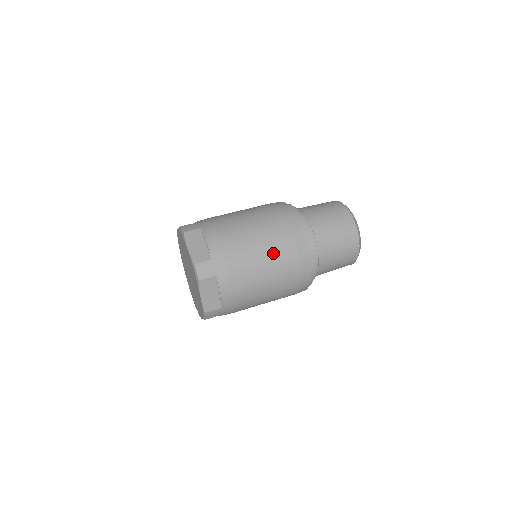
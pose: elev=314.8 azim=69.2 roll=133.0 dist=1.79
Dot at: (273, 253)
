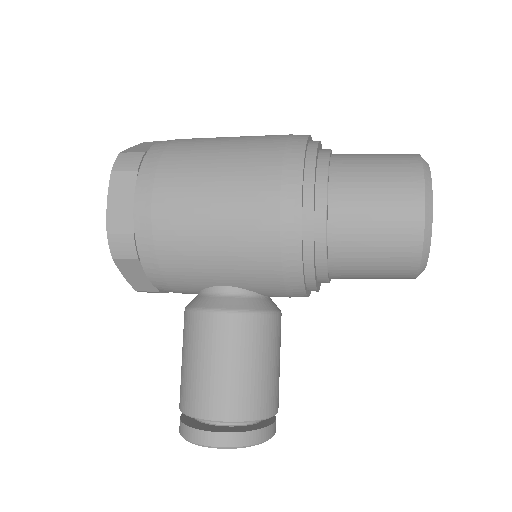
Dot at: occluded
